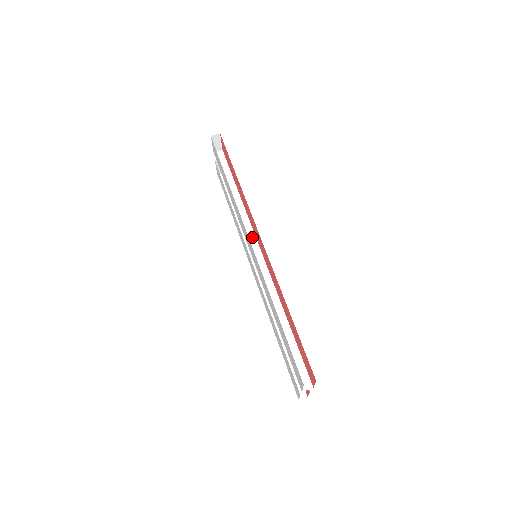
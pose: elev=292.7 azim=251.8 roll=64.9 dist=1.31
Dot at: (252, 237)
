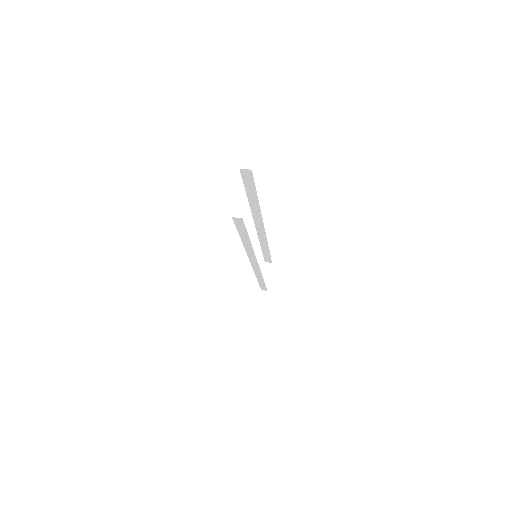
Dot at: occluded
